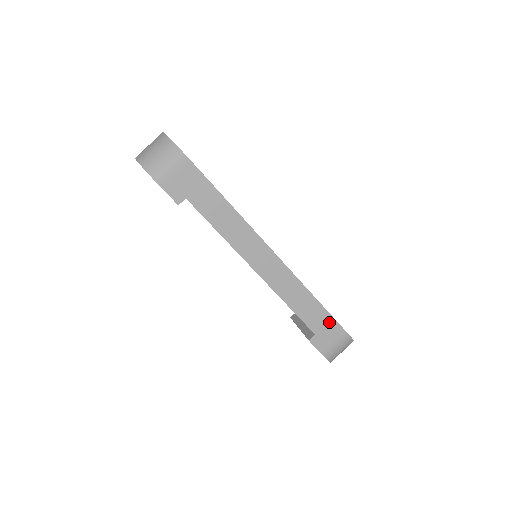
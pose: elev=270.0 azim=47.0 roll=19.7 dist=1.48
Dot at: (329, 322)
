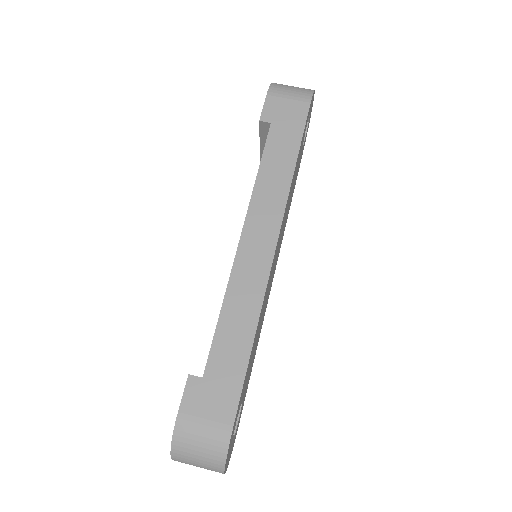
Dot at: (232, 386)
